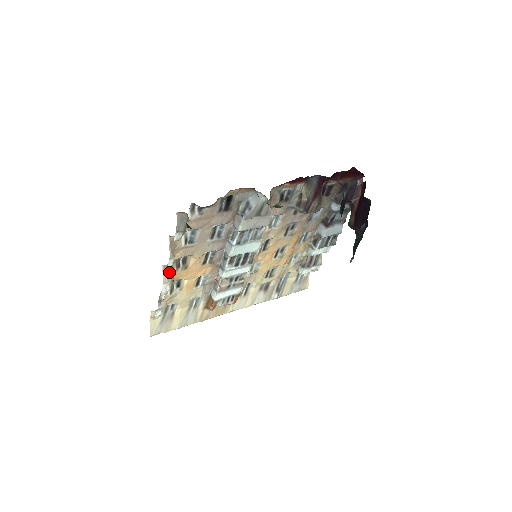
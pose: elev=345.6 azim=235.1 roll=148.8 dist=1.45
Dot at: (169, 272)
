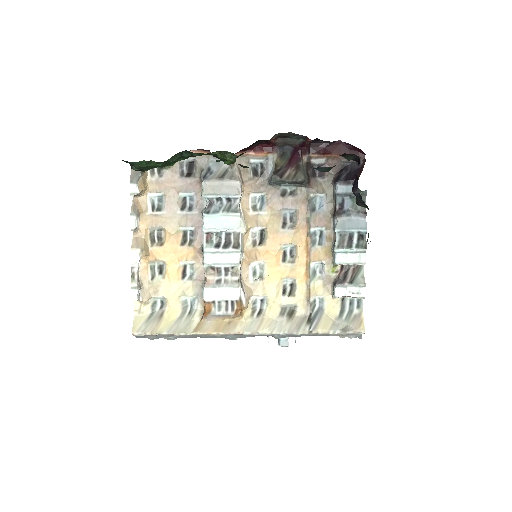
Dot at: (140, 241)
